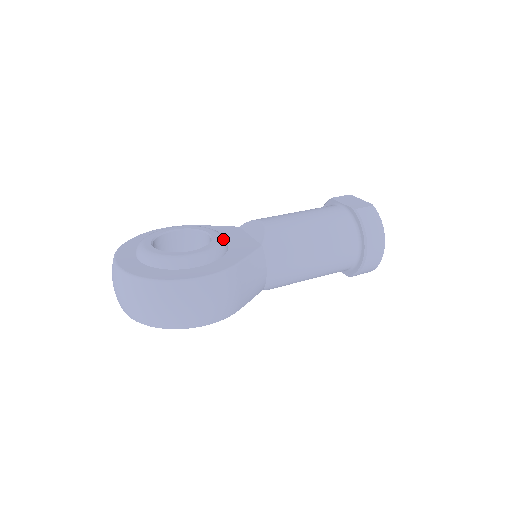
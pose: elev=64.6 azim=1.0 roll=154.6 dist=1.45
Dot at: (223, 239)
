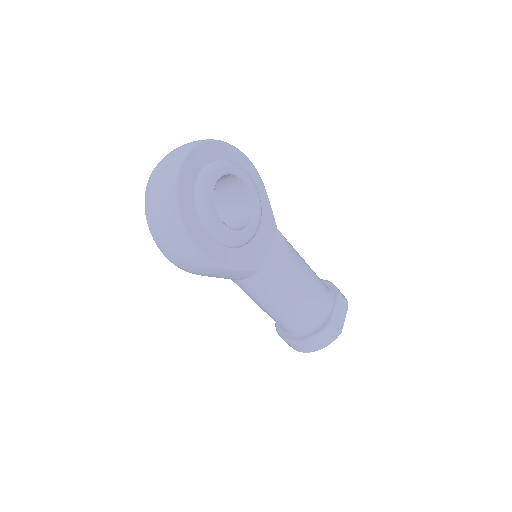
Dot at: (252, 237)
